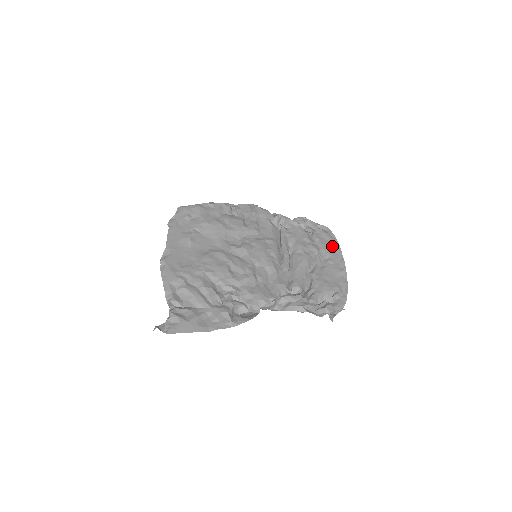
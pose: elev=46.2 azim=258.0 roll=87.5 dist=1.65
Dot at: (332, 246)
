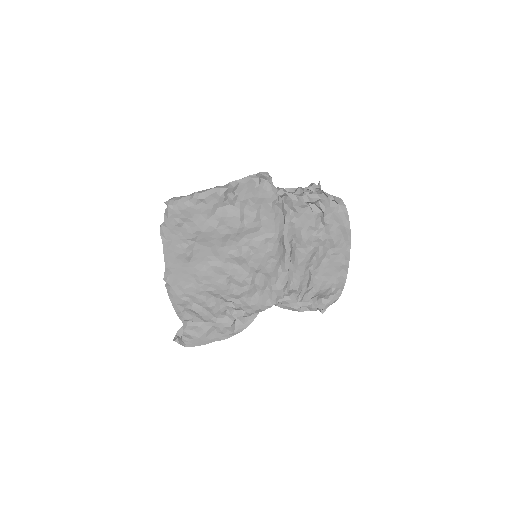
Dot at: (342, 232)
